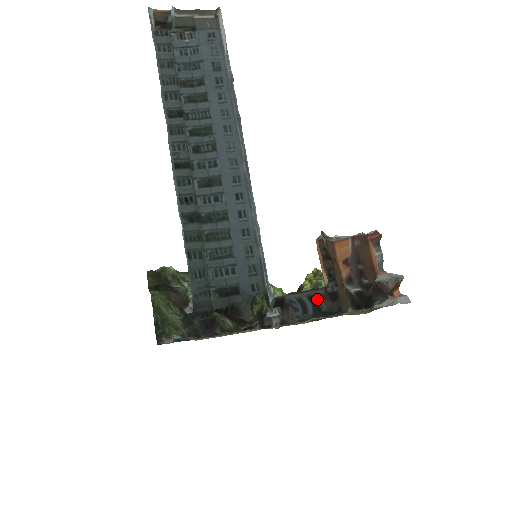
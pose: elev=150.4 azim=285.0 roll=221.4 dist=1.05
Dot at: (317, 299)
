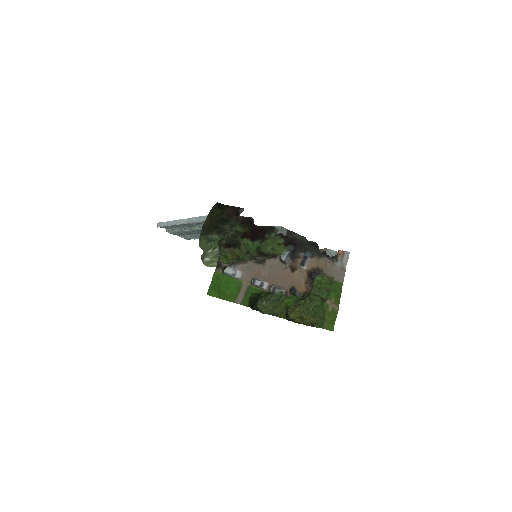
Dot at: occluded
